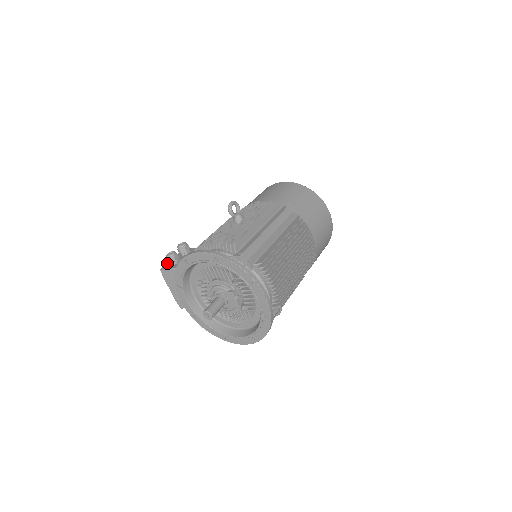
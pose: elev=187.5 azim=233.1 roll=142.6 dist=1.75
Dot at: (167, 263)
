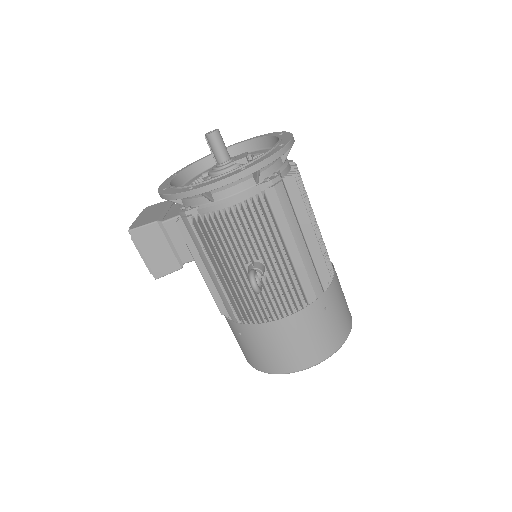
Dot at: occluded
